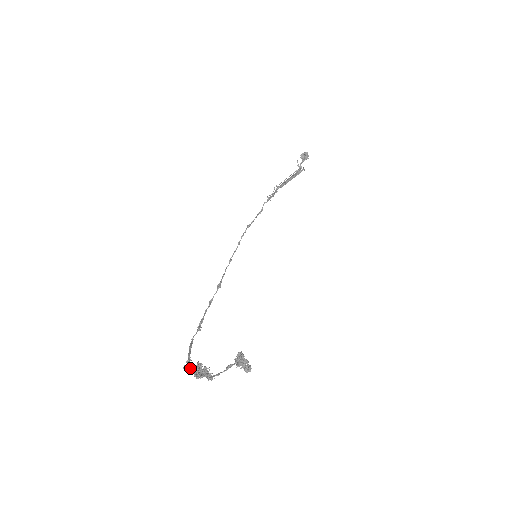
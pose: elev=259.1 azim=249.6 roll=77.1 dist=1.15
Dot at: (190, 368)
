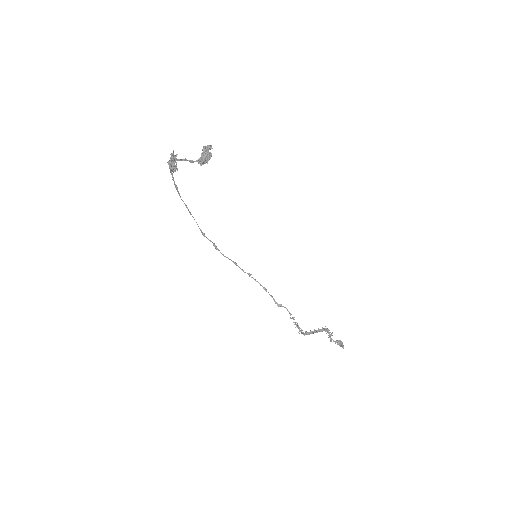
Dot at: occluded
